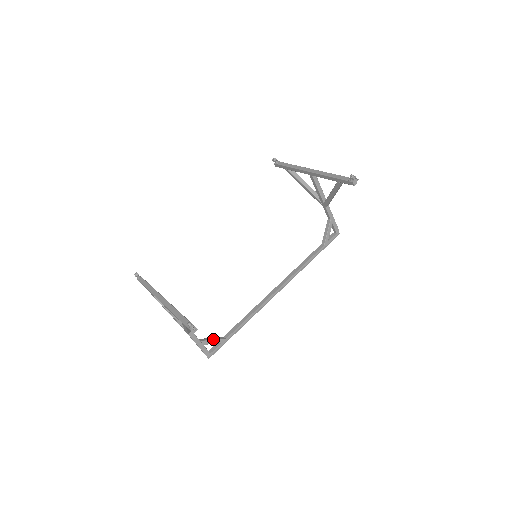
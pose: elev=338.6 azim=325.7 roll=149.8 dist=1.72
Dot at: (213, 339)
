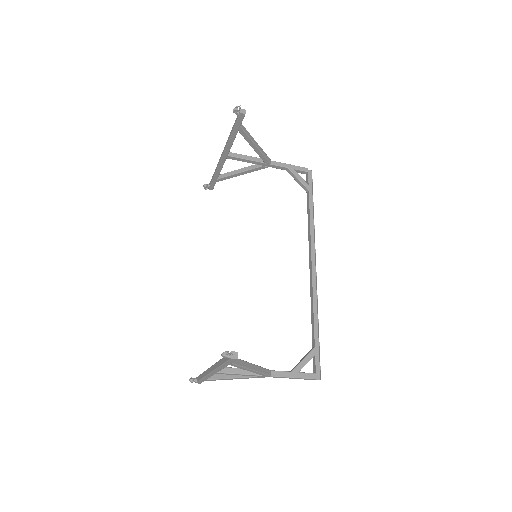
Dot at: (302, 359)
